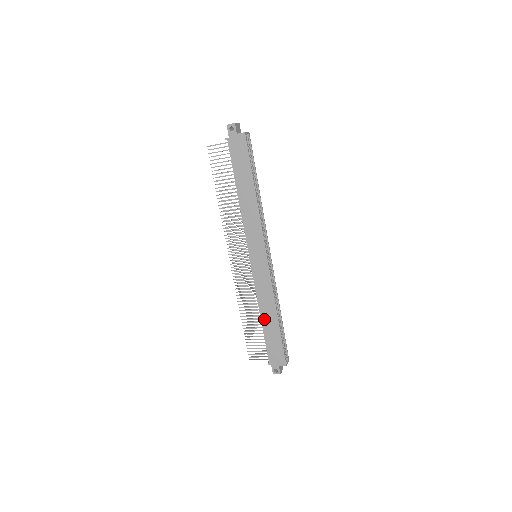
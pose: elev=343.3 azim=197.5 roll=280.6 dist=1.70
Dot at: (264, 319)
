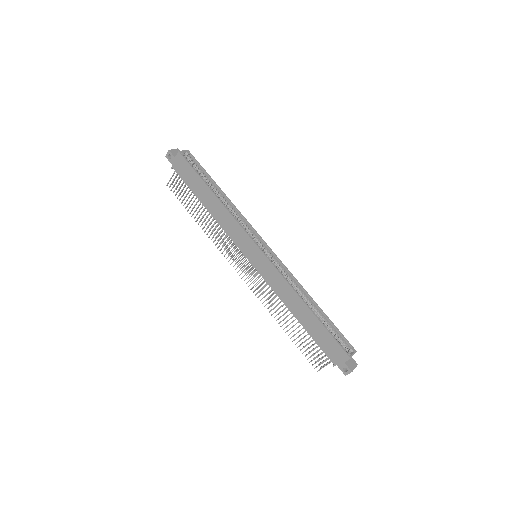
Dot at: (298, 316)
